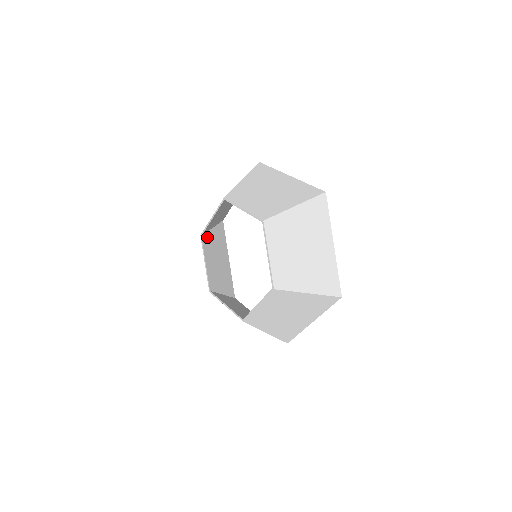
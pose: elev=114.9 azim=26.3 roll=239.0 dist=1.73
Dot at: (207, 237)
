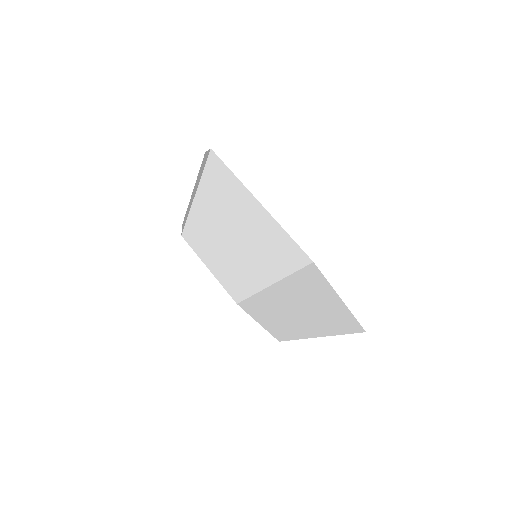
Dot at: occluded
